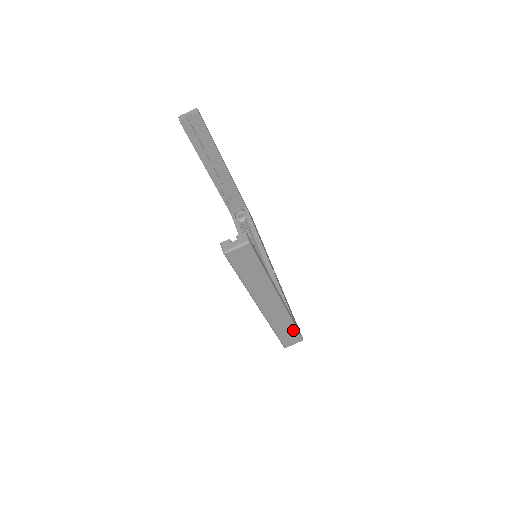
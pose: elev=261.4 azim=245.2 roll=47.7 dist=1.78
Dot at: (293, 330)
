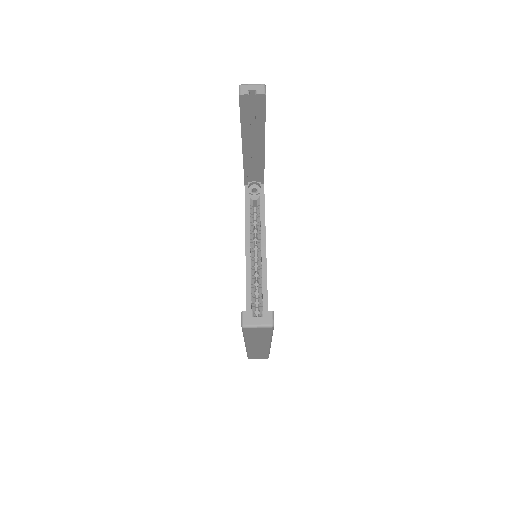
Dot at: (265, 355)
